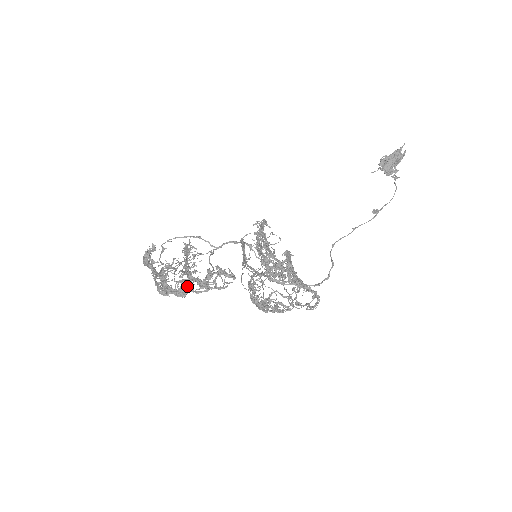
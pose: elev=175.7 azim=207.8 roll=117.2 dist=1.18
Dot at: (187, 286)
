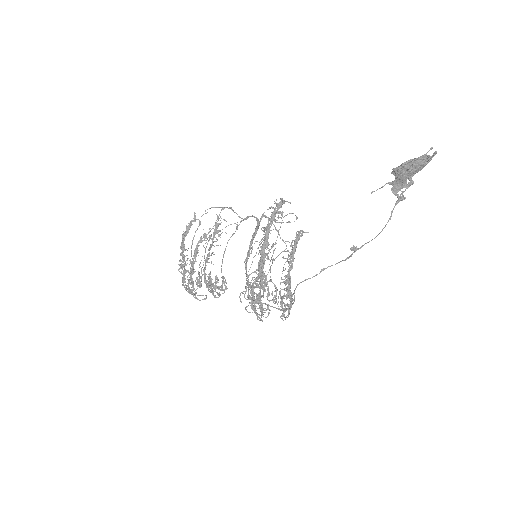
Dot at: (193, 293)
